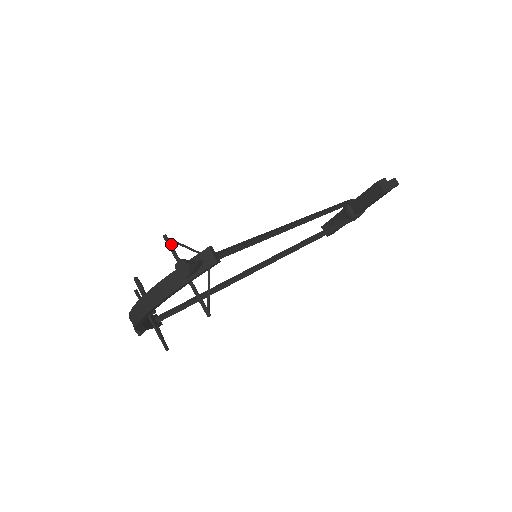
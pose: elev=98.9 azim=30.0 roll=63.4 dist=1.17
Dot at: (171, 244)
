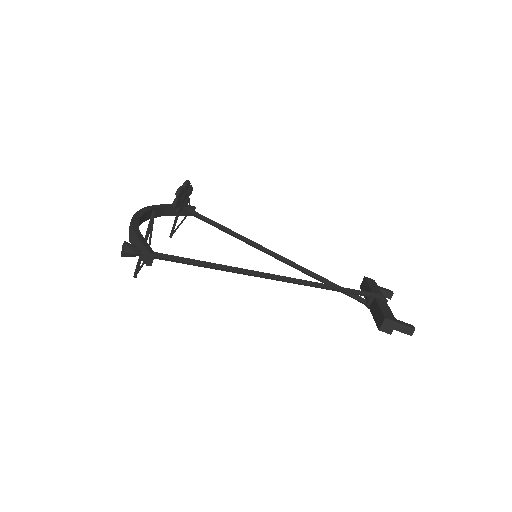
Dot at: (152, 219)
